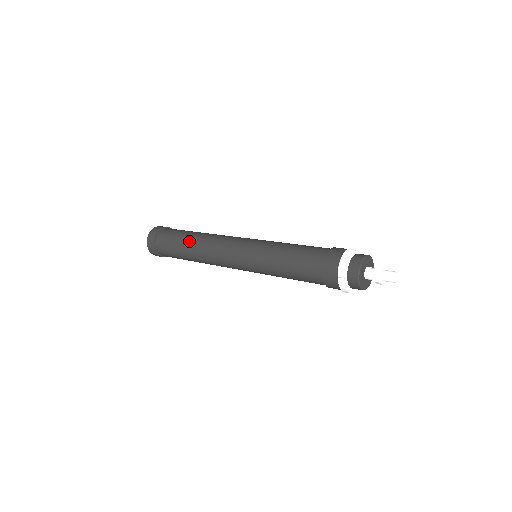
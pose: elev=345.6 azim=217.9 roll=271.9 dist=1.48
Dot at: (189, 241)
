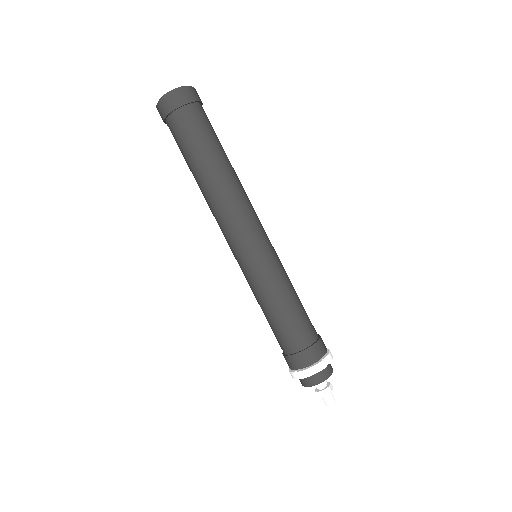
Dot at: (206, 171)
